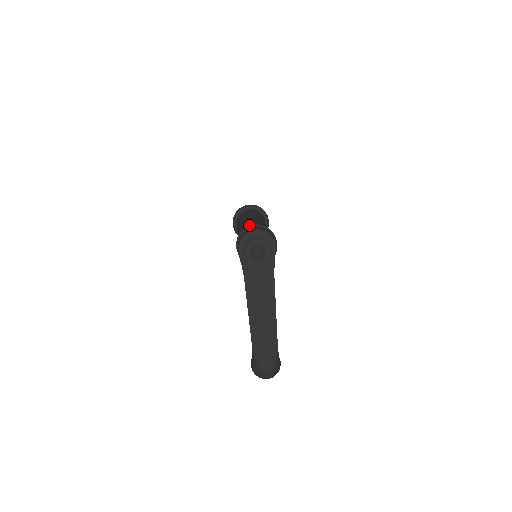
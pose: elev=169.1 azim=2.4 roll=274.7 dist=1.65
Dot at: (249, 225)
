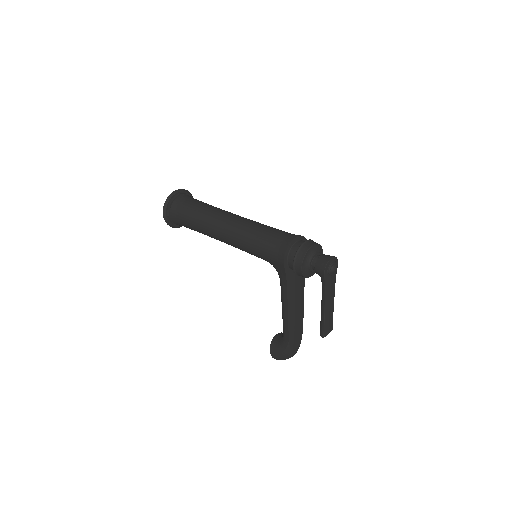
Dot at: (281, 237)
